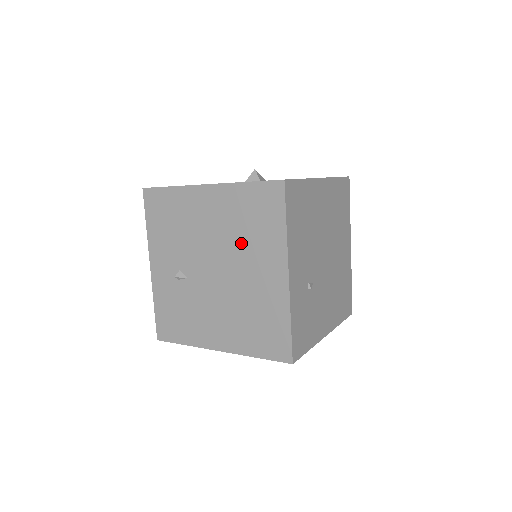
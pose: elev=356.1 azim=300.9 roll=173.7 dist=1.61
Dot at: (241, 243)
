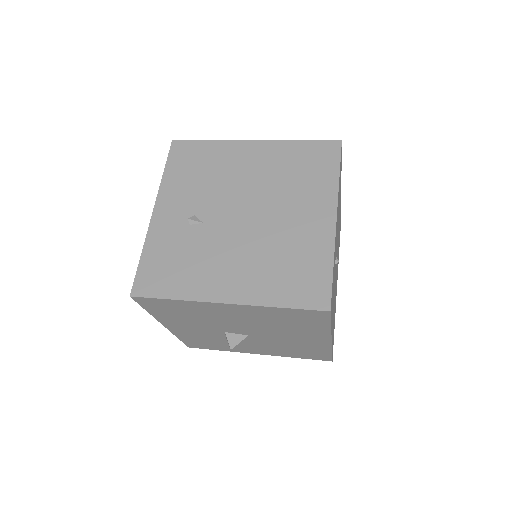
Dot at: (284, 189)
